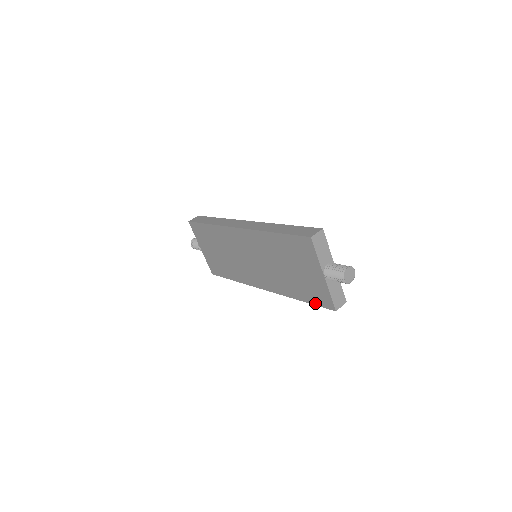
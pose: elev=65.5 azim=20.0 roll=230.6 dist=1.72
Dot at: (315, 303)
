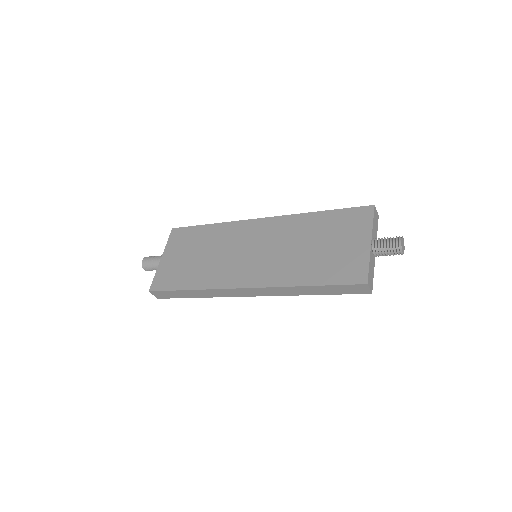
Dot at: (335, 282)
